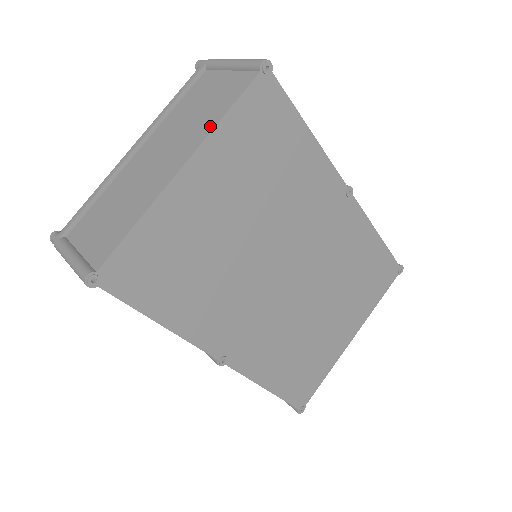
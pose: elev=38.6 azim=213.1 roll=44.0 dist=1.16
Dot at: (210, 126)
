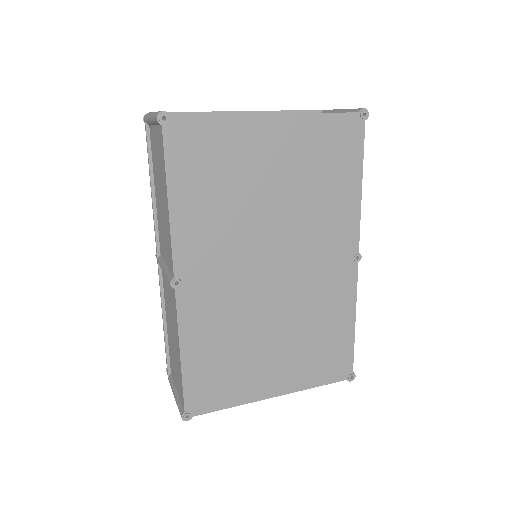
Dot at: (306, 113)
